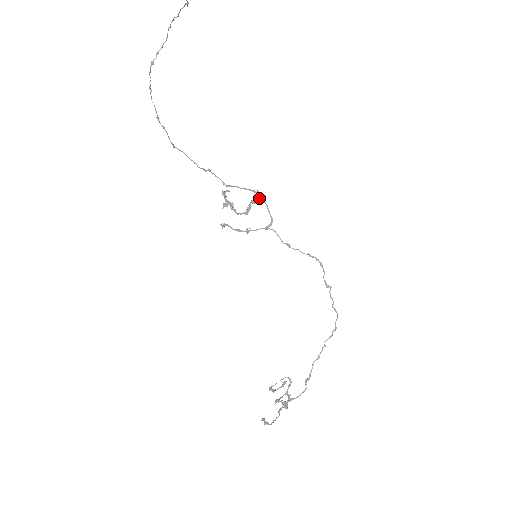
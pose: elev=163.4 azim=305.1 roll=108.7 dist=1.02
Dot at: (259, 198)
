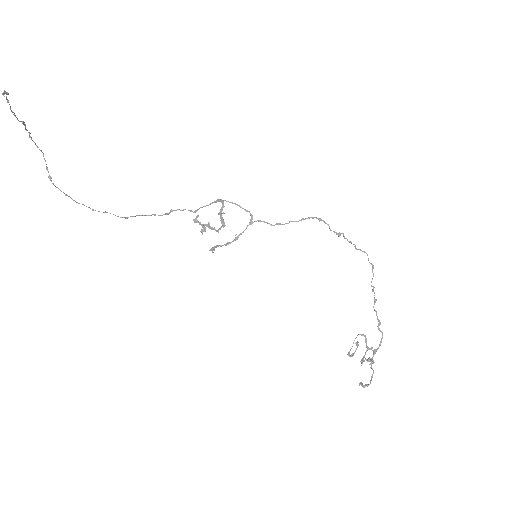
Dot at: (223, 206)
